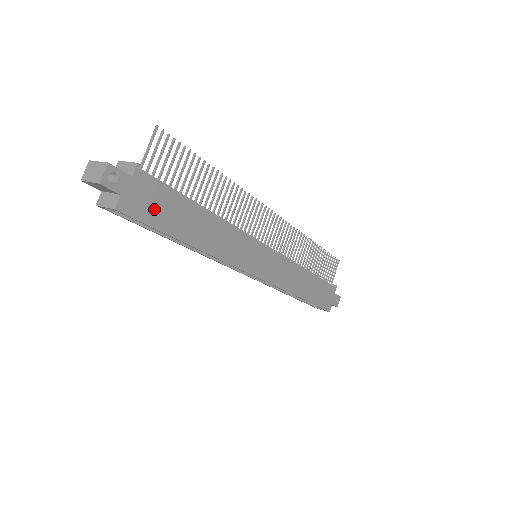
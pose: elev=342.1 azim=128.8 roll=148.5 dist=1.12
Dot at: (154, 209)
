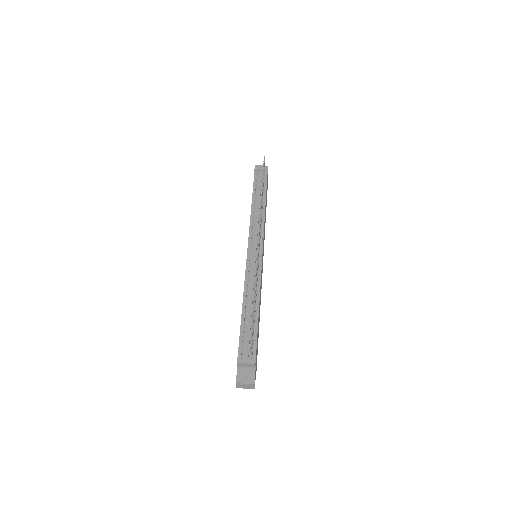
Dot at: occluded
